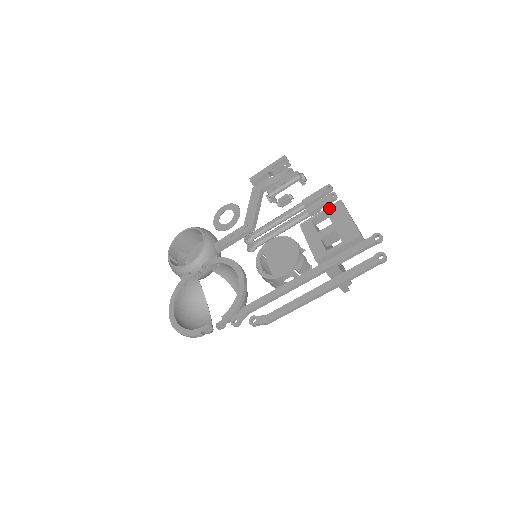
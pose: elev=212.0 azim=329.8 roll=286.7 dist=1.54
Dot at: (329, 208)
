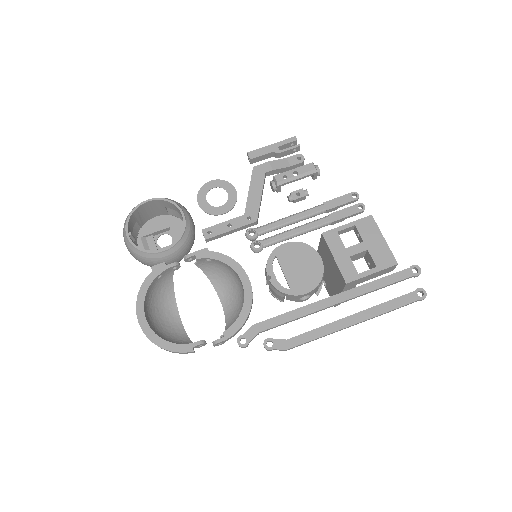
Dot at: (358, 222)
